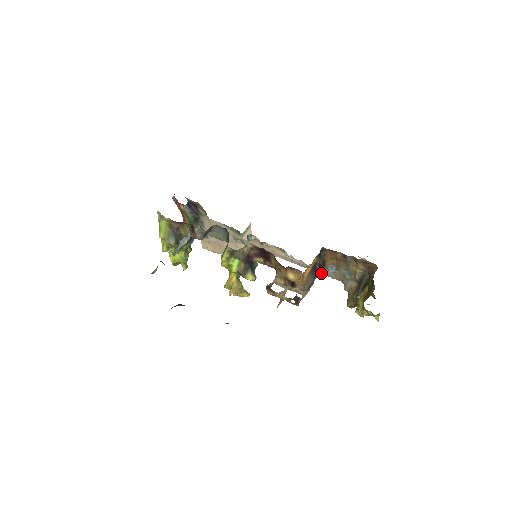
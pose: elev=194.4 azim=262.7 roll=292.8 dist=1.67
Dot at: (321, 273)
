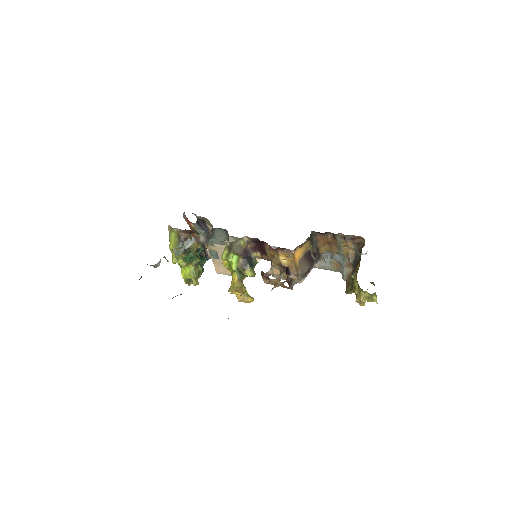
Dot at: (319, 267)
